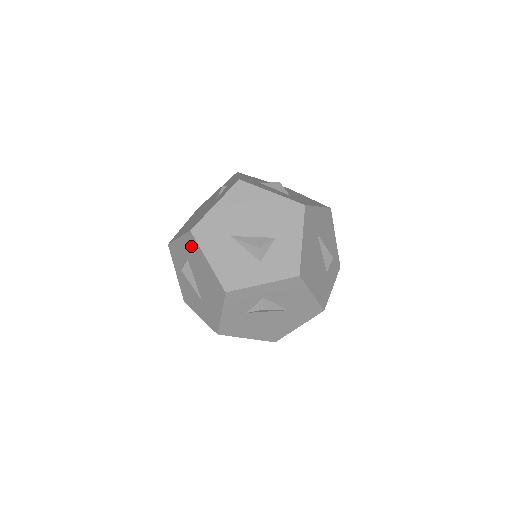
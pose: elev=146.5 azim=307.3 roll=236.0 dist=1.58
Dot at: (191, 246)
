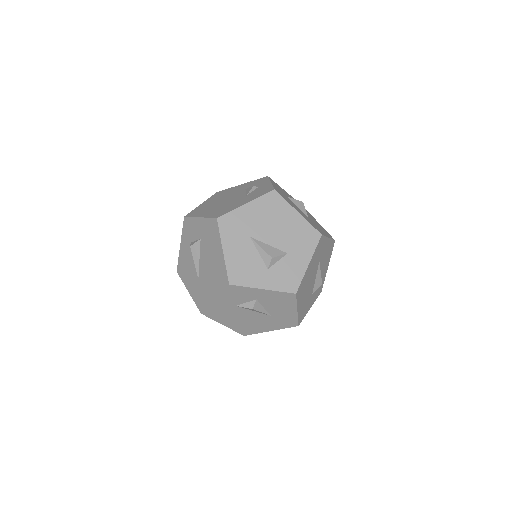
Dot at: (211, 231)
